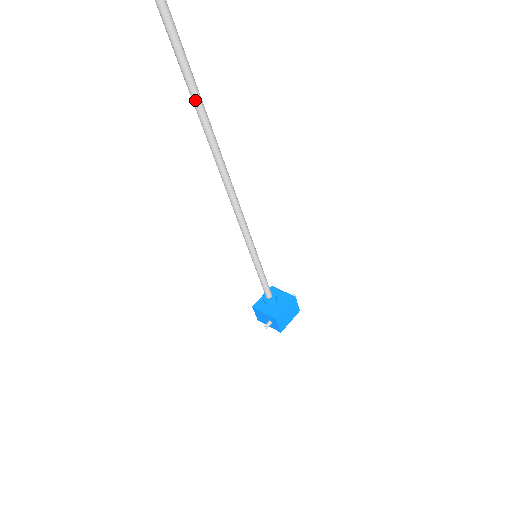
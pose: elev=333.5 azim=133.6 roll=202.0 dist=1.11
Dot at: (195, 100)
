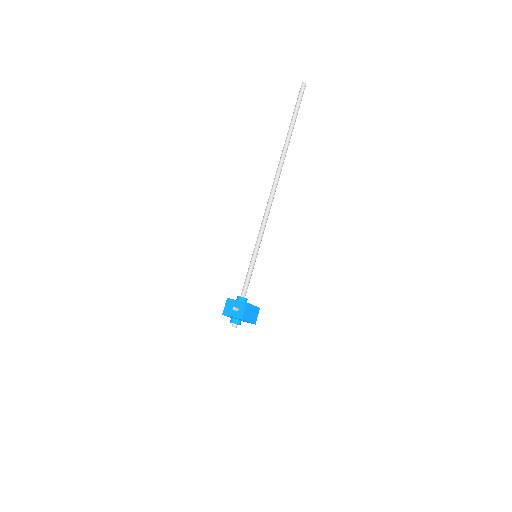
Dot at: (284, 151)
